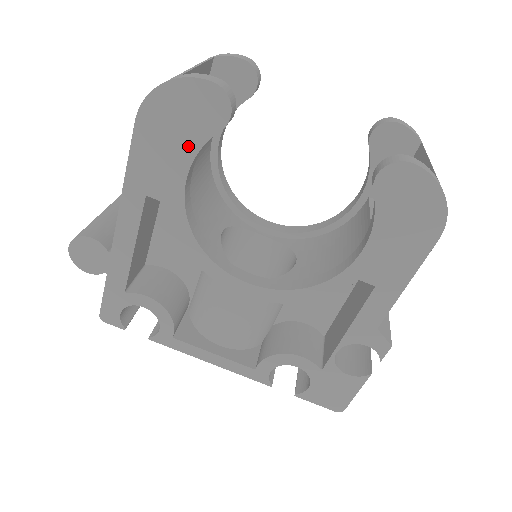
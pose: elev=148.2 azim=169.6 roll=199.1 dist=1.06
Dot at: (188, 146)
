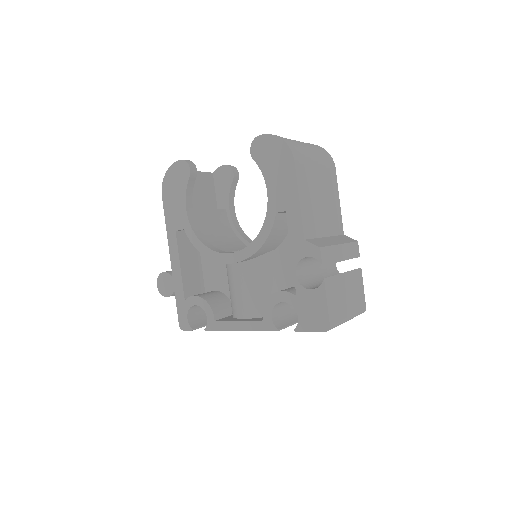
Dot at: (181, 194)
